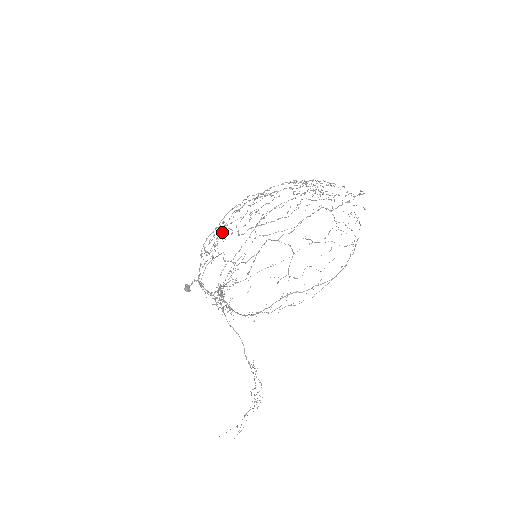
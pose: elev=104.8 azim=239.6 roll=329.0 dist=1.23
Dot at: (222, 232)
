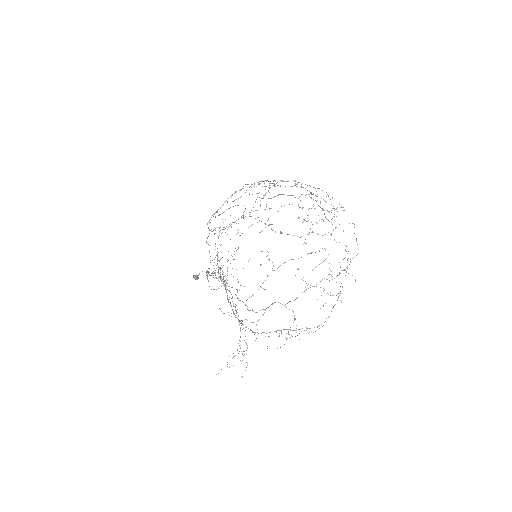
Dot at: occluded
